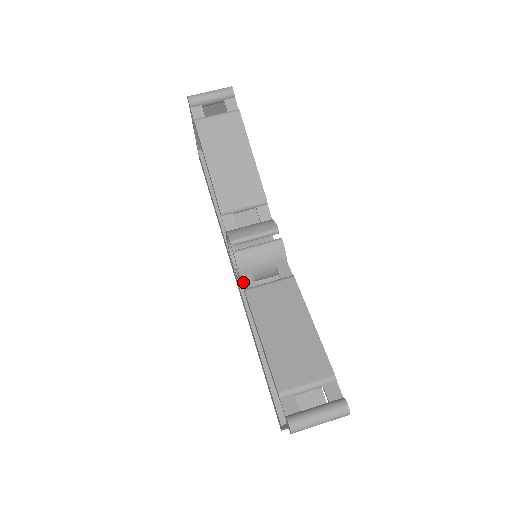
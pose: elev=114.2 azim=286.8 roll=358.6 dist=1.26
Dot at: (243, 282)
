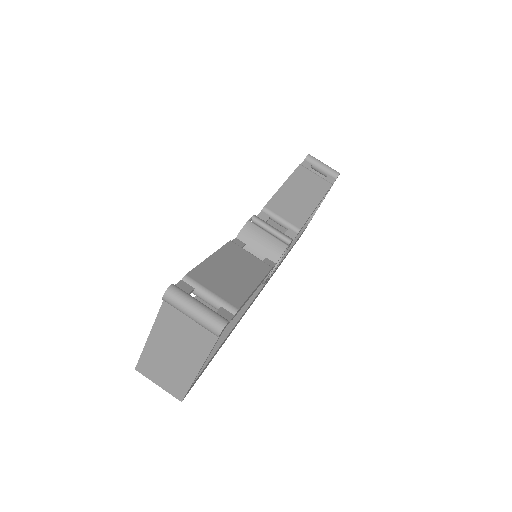
Dot at: (234, 240)
